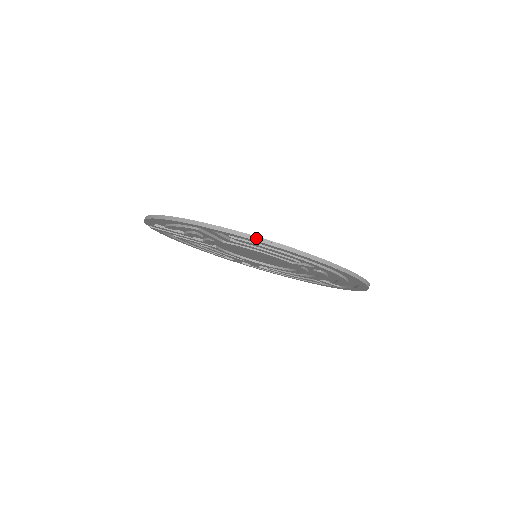
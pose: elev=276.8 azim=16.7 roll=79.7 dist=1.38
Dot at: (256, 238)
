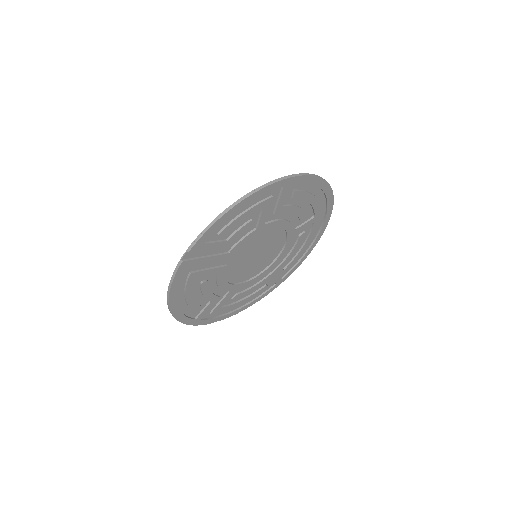
Dot at: (317, 176)
